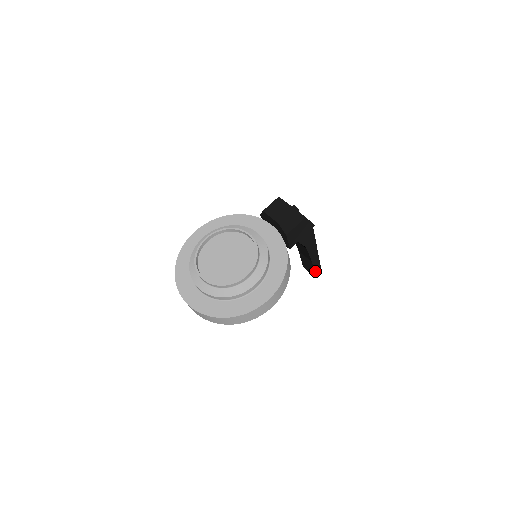
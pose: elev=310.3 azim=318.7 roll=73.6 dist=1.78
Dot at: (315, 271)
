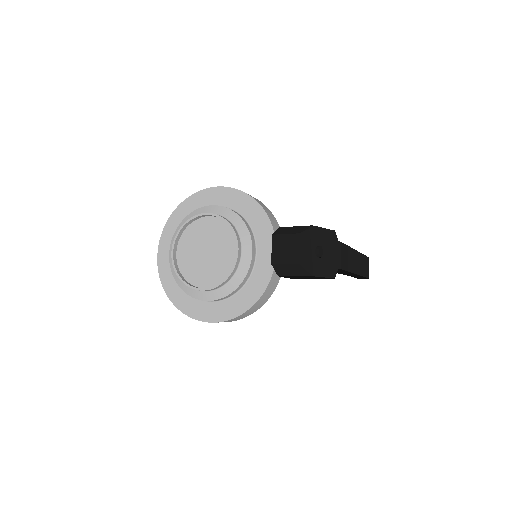
Dot at: (356, 277)
